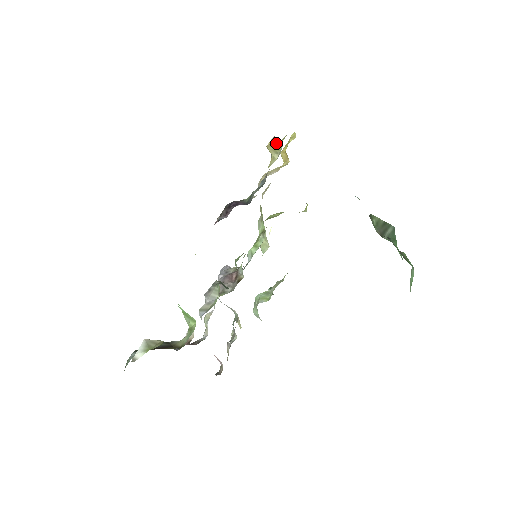
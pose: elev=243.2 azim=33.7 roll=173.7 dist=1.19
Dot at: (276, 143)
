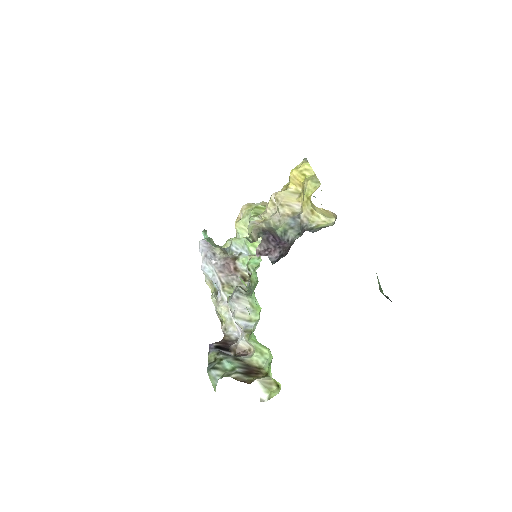
Dot at: (330, 214)
